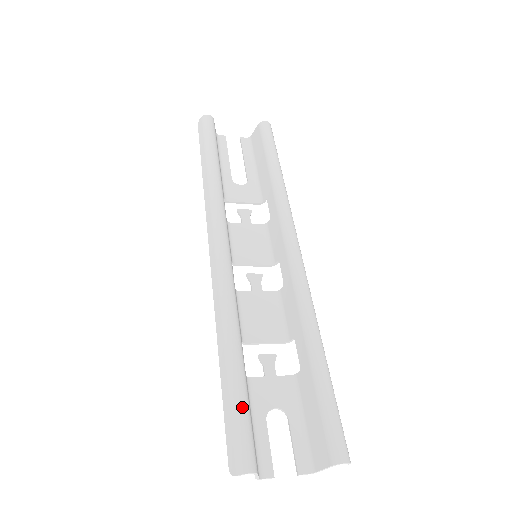
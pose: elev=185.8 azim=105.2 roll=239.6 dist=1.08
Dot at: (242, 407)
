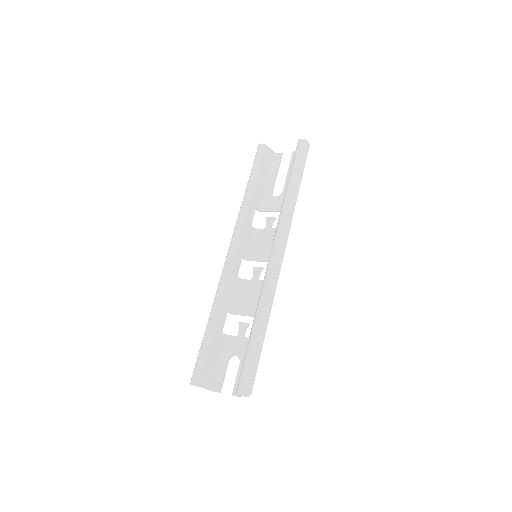
Dot at: (202, 351)
